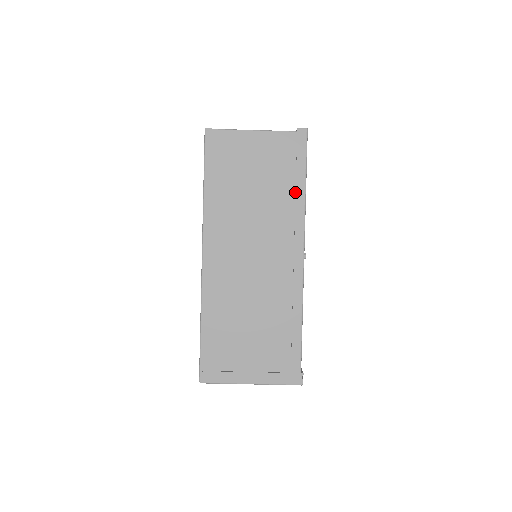
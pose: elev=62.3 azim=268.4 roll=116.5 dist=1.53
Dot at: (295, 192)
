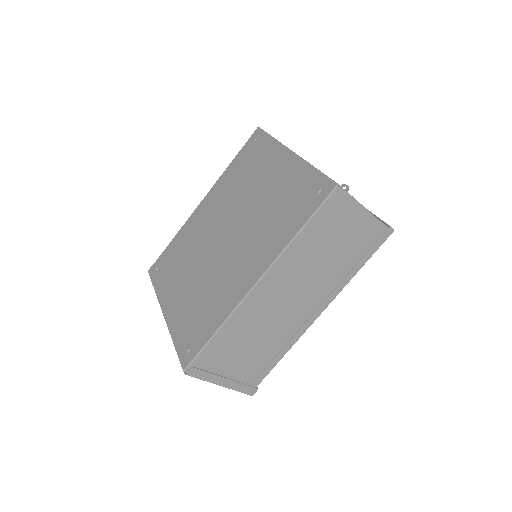
Dot at: (350, 269)
